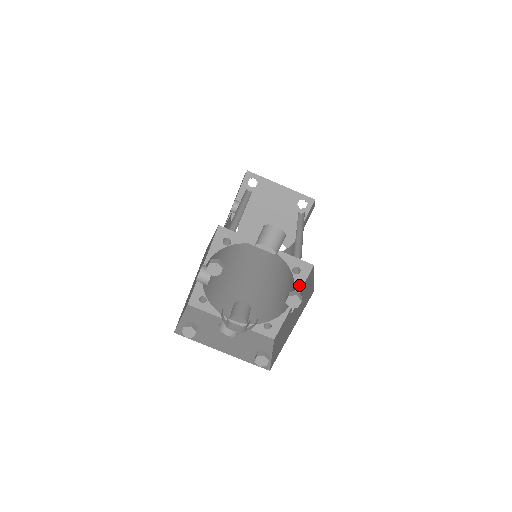
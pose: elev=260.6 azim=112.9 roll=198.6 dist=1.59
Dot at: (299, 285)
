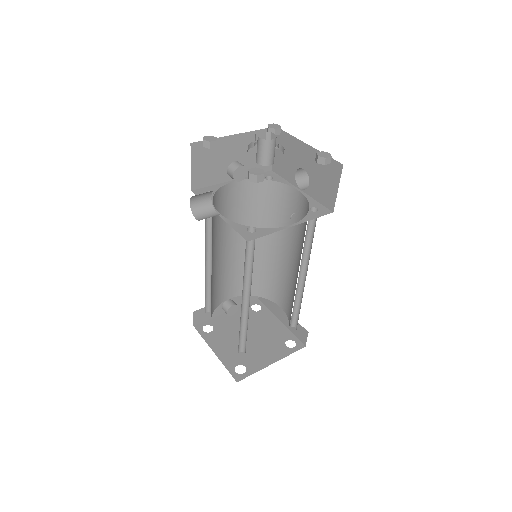
Dot at: (310, 218)
